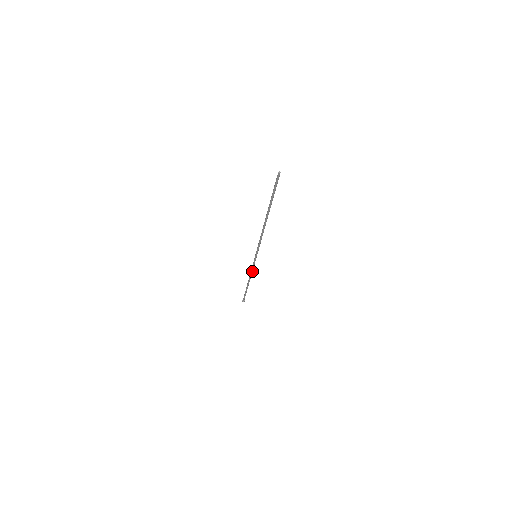
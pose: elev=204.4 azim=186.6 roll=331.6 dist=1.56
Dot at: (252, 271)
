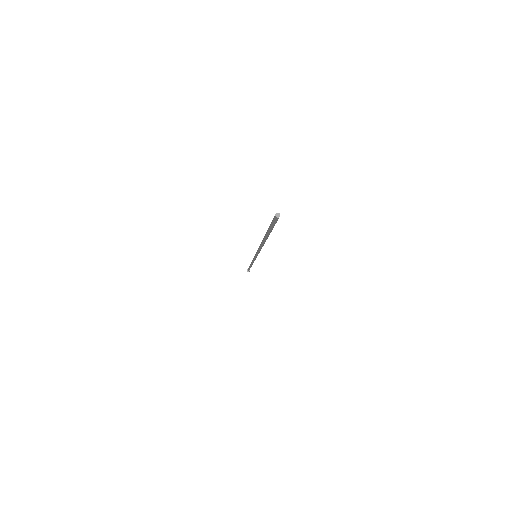
Dot at: occluded
